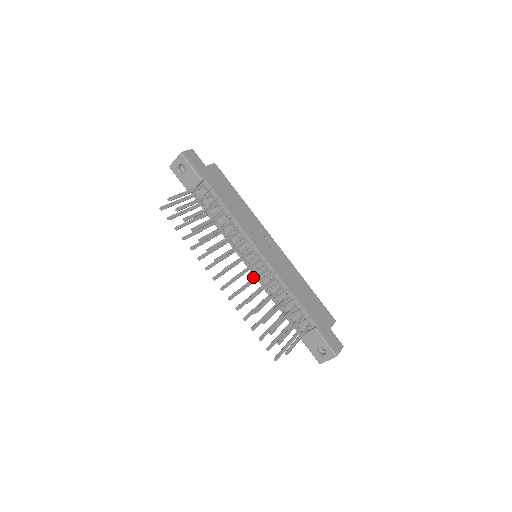
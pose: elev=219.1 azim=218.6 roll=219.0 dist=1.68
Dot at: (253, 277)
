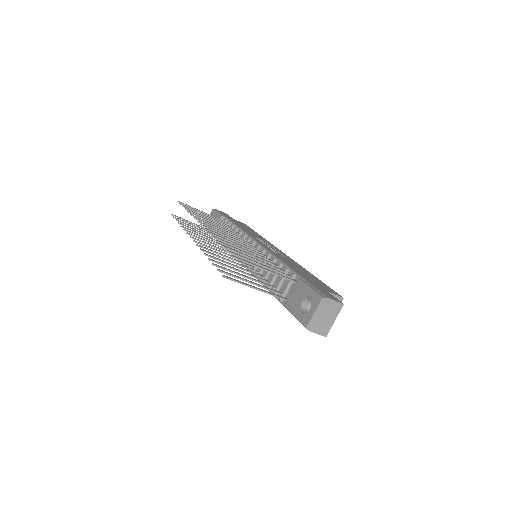
Dot at: (244, 263)
